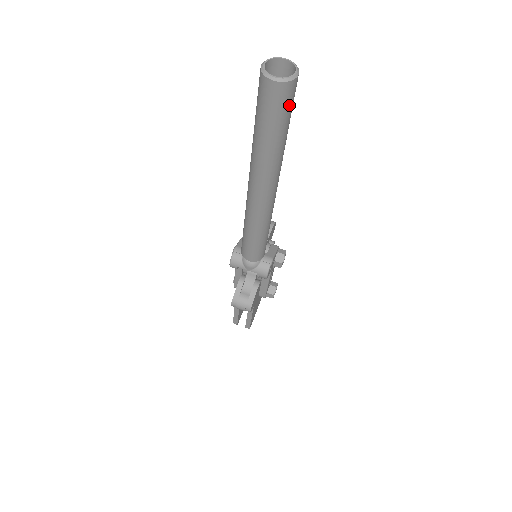
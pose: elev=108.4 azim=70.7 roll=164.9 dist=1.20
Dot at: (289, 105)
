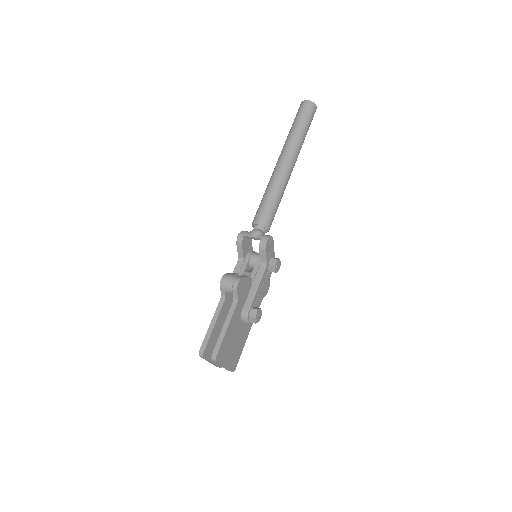
Dot at: (311, 114)
